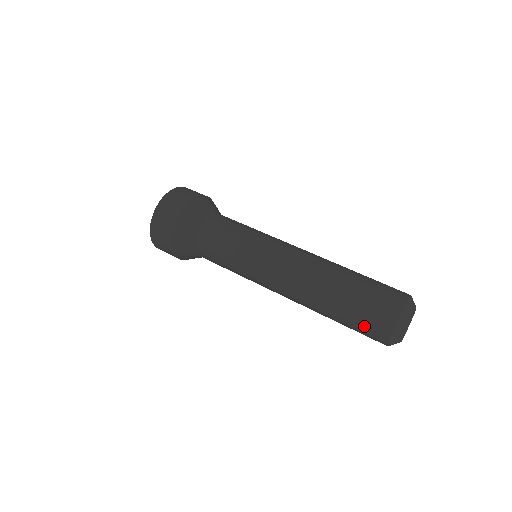
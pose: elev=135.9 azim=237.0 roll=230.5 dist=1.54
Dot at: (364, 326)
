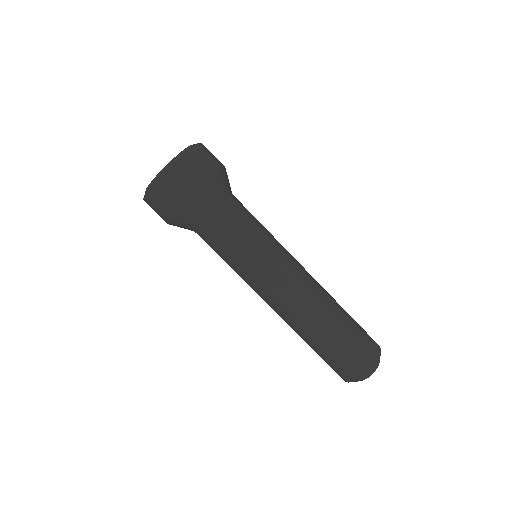
Dot at: occluded
